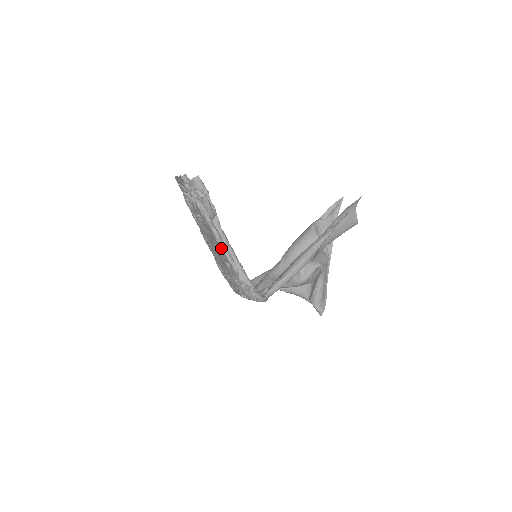
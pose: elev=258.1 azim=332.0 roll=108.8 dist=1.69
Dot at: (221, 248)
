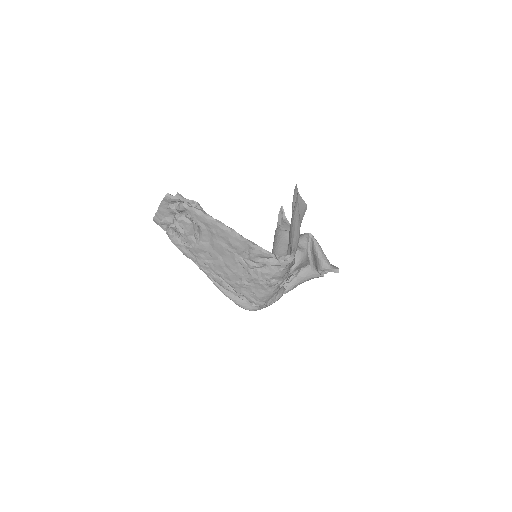
Dot at: (232, 234)
